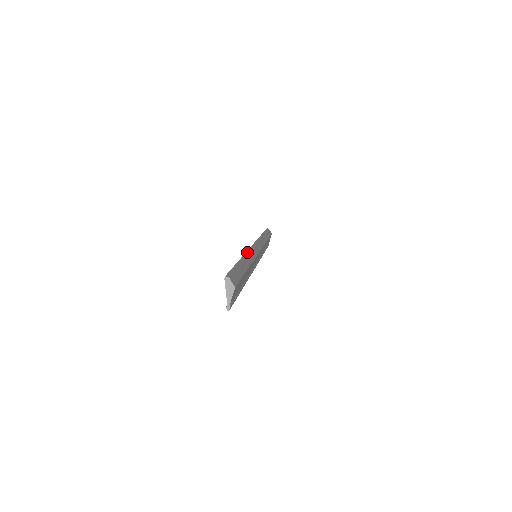
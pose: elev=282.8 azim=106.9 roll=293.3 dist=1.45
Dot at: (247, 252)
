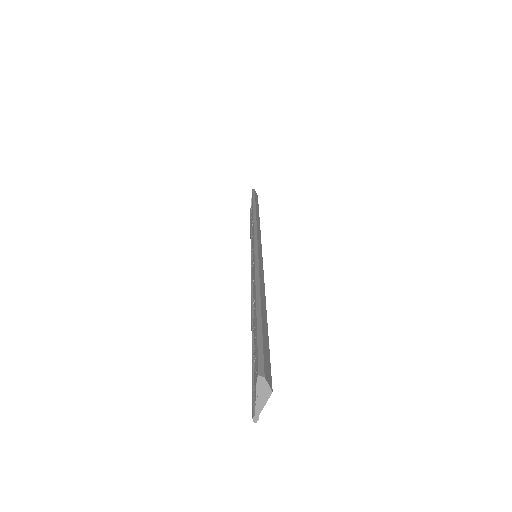
Dot at: (256, 269)
